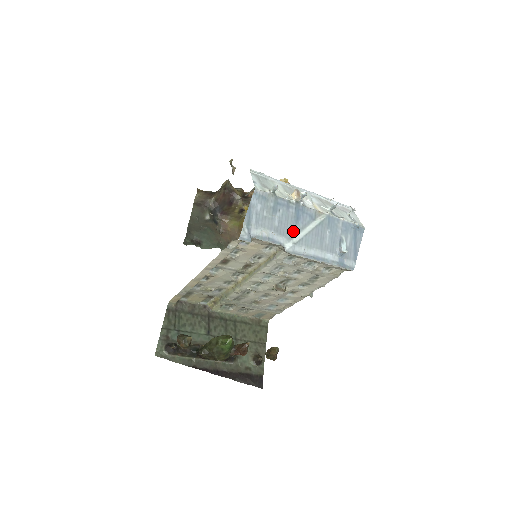
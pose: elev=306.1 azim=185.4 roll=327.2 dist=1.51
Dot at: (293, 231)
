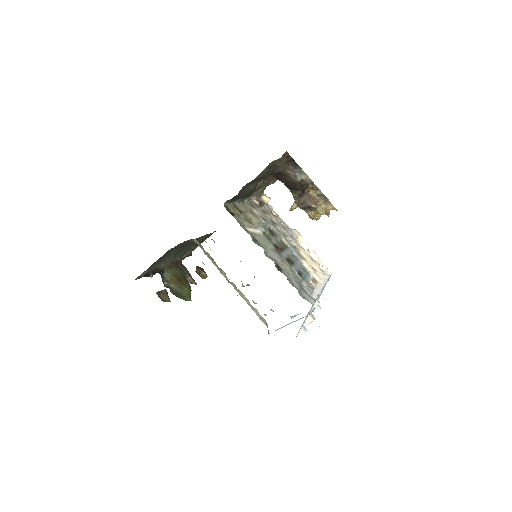
Dot at: occluded
